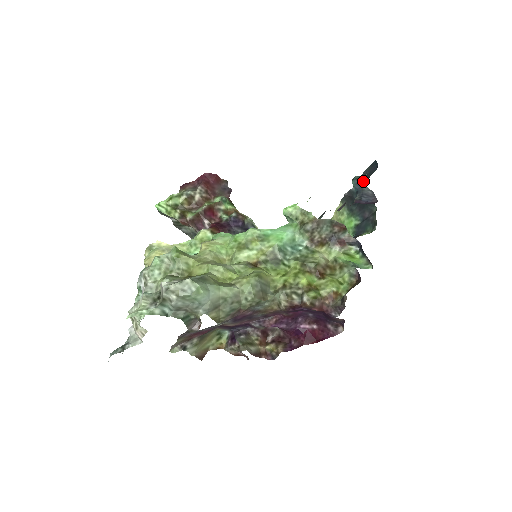
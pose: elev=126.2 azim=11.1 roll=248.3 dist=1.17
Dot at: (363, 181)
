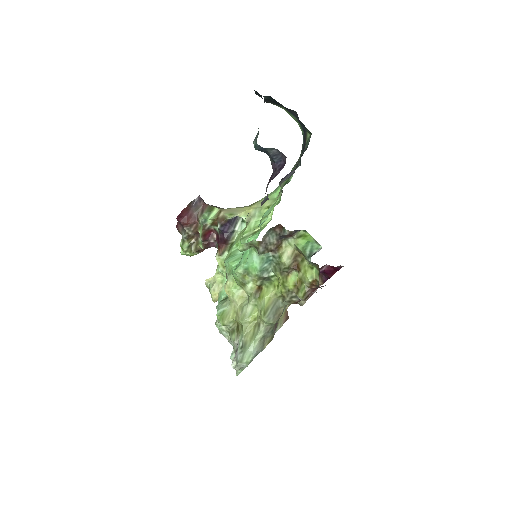
Dot at: occluded
